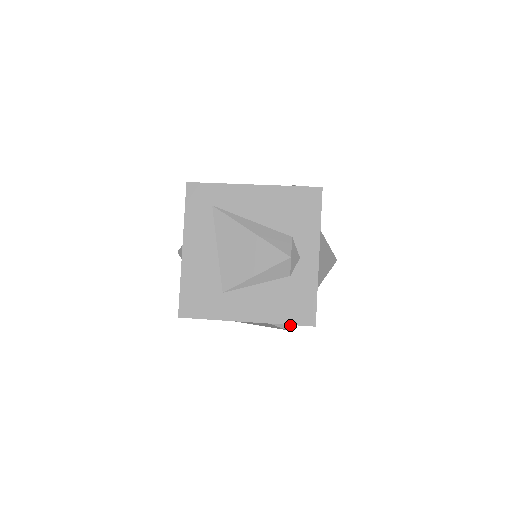
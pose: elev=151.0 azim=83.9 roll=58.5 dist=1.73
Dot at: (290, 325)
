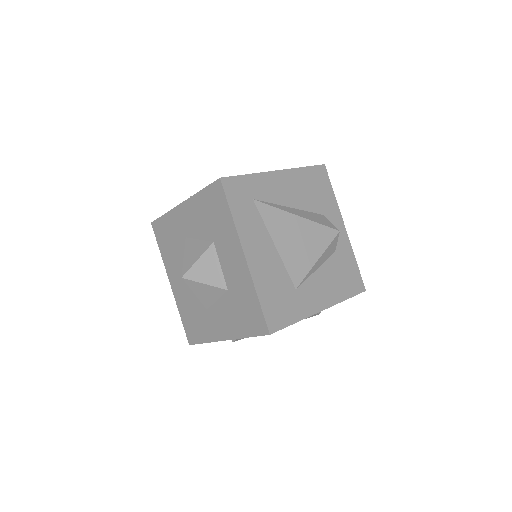
Dot at: occluded
